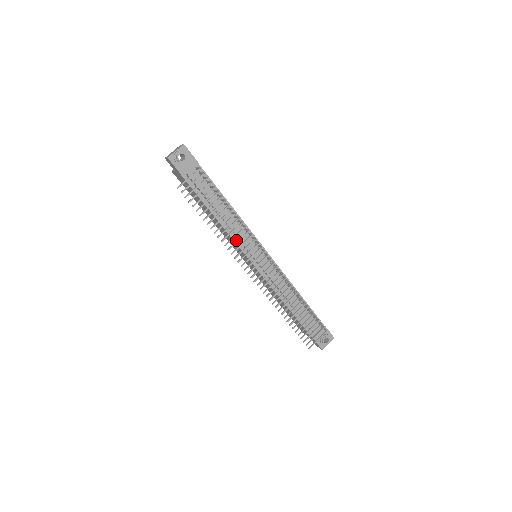
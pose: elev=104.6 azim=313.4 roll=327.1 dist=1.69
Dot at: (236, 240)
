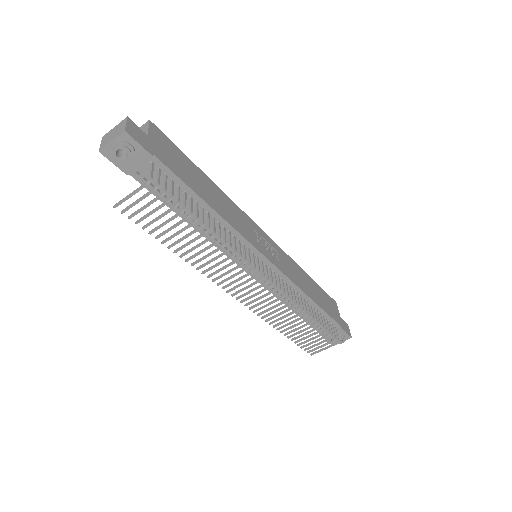
Dot at: occluded
